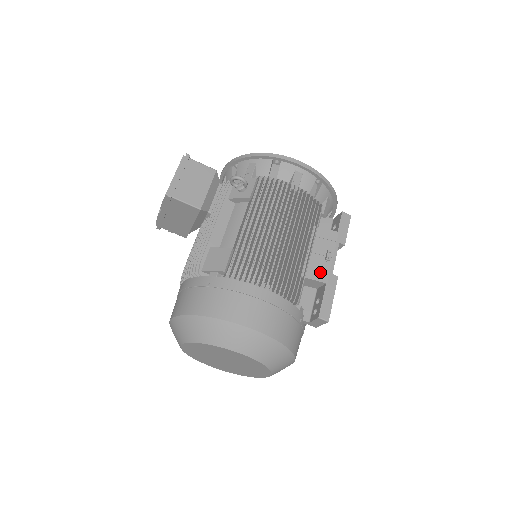
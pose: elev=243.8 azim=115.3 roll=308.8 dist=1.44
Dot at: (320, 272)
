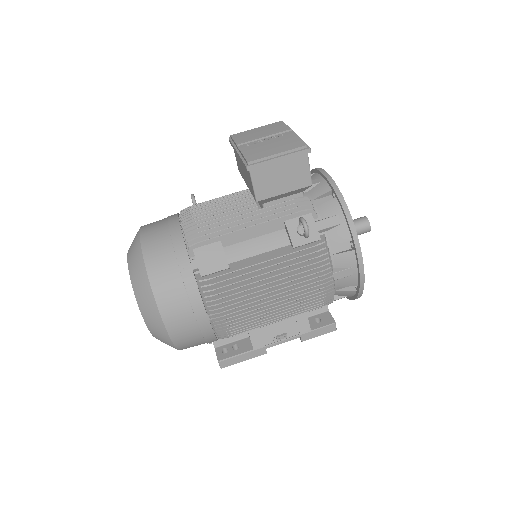
Dot at: (261, 339)
